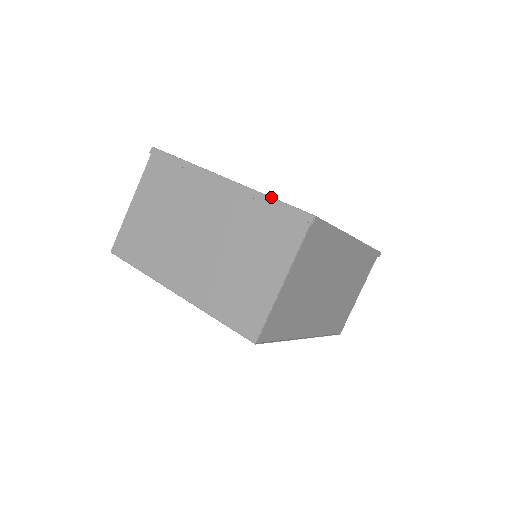
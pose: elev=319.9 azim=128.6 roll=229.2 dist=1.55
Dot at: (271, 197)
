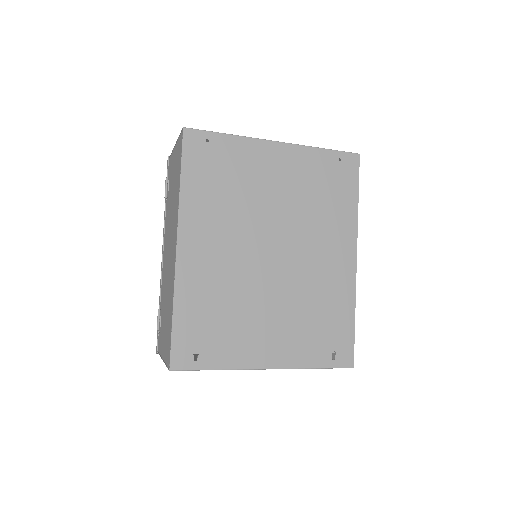
Dot at: occluded
